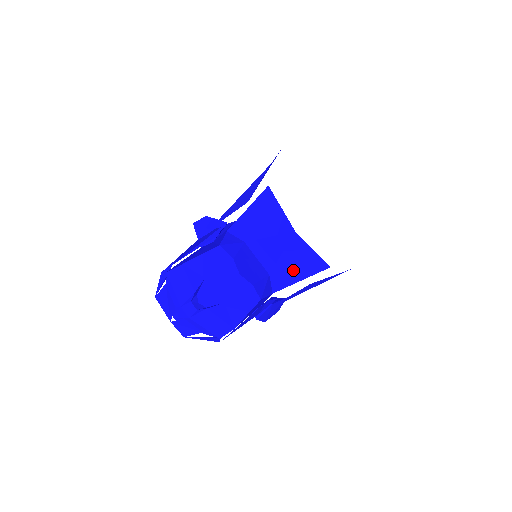
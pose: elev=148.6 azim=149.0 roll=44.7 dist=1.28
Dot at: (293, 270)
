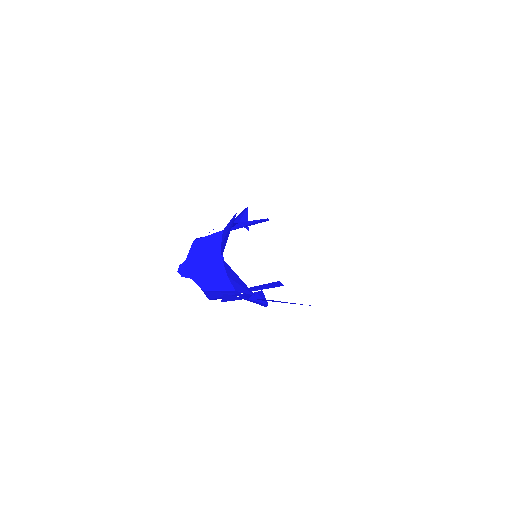
Dot at: (238, 283)
